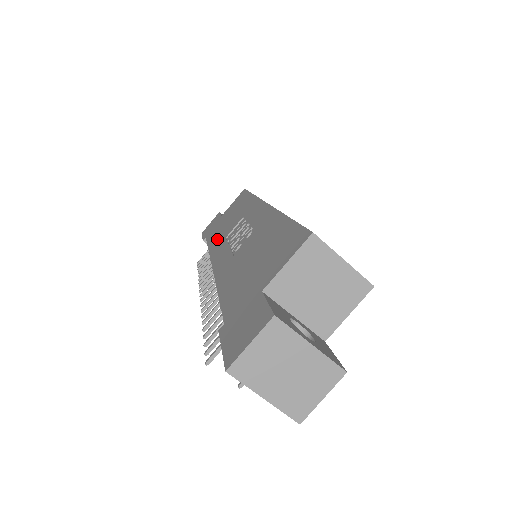
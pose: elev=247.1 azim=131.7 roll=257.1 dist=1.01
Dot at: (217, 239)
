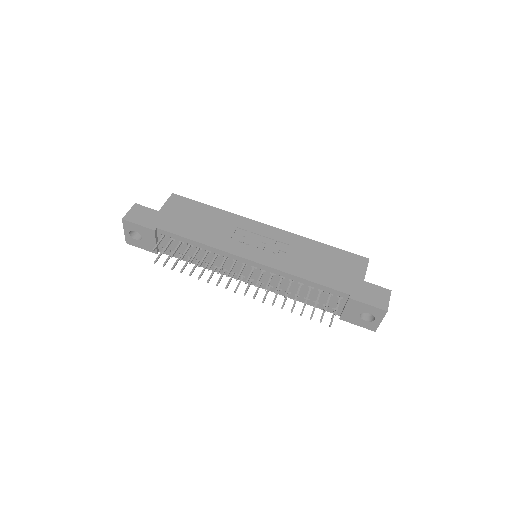
Dot at: (209, 237)
